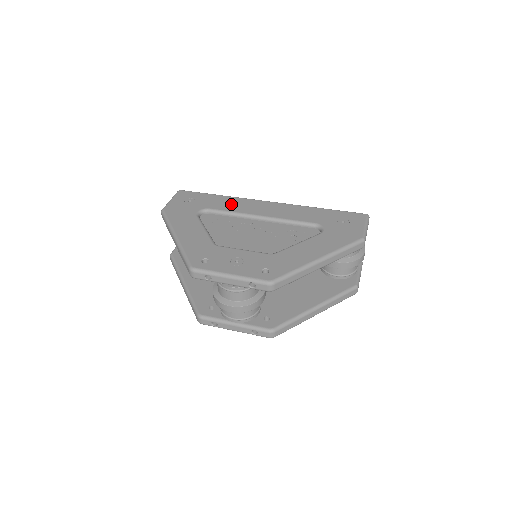
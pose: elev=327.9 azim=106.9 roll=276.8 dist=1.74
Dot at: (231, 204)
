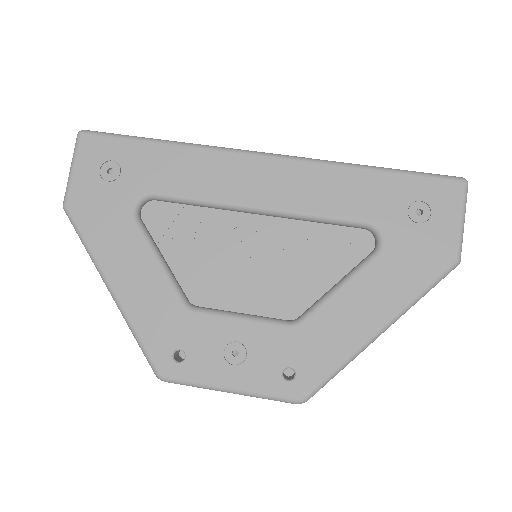
Dot at: (193, 174)
